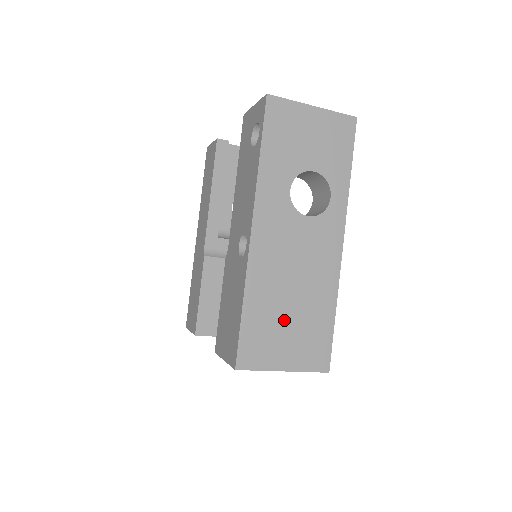
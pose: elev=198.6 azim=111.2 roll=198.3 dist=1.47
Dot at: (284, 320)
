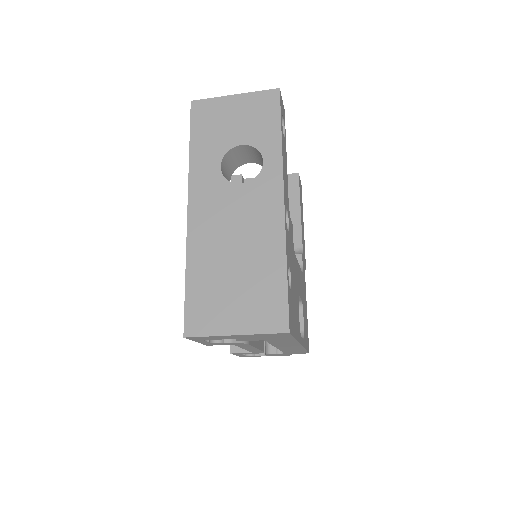
Dot at: (229, 283)
